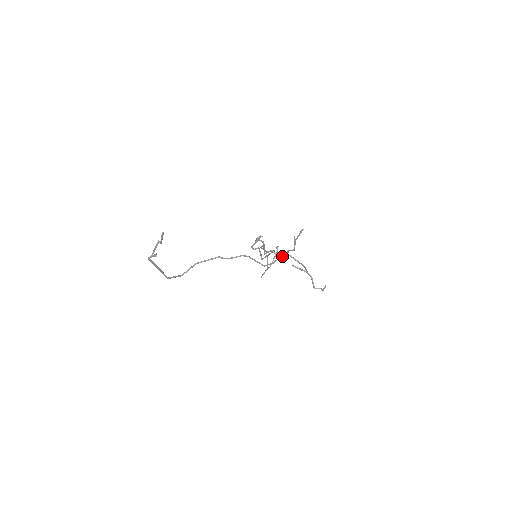
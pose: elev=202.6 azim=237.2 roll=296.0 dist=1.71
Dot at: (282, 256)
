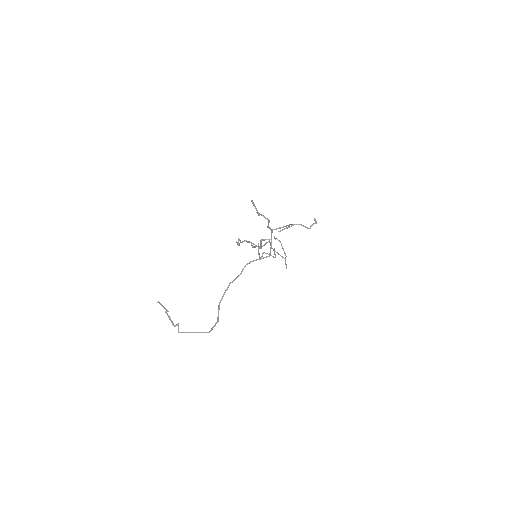
Dot at: (271, 236)
